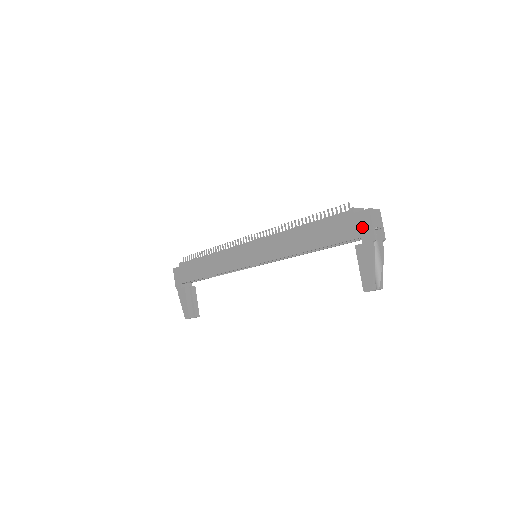
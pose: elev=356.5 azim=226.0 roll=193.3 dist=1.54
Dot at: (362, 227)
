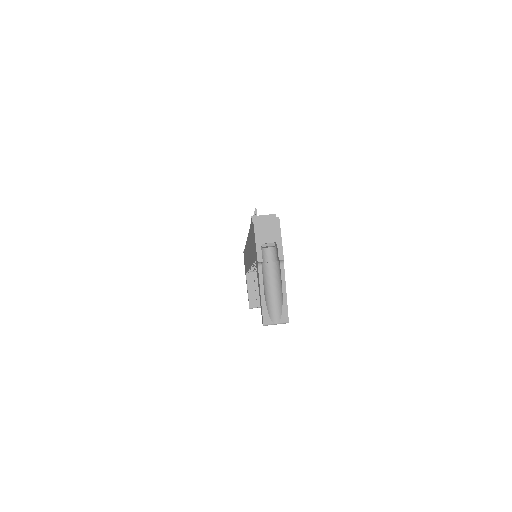
Dot at: (254, 243)
